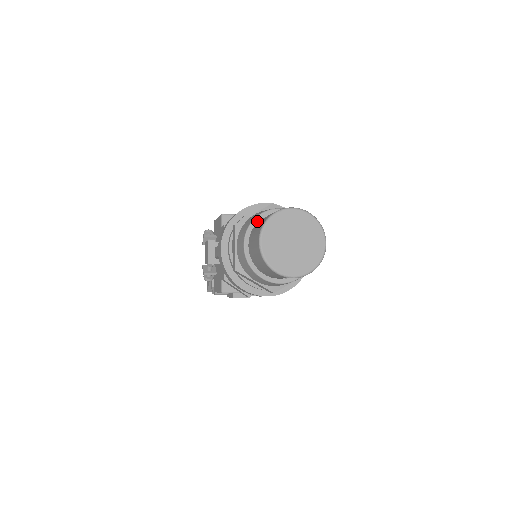
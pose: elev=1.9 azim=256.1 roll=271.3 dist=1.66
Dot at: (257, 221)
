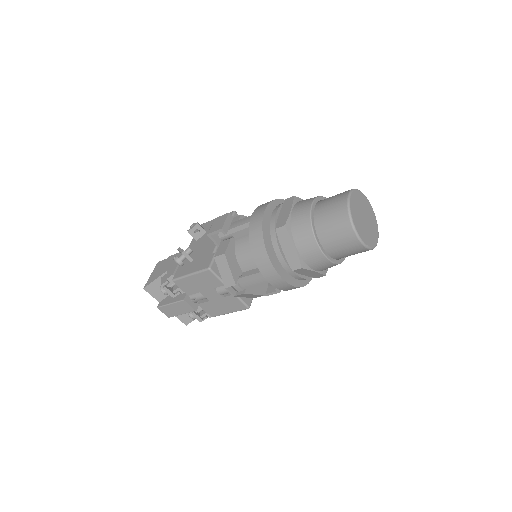
Dot at: (323, 199)
